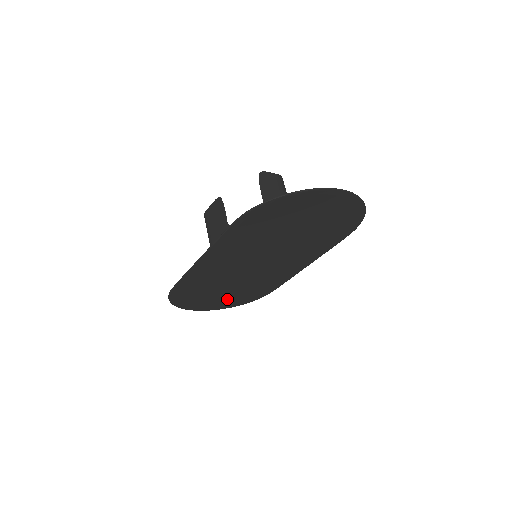
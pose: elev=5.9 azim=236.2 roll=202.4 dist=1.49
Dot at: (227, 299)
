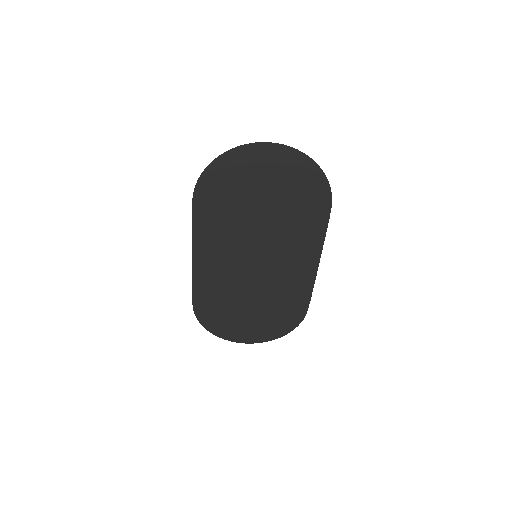
Dot at: (262, 323)
